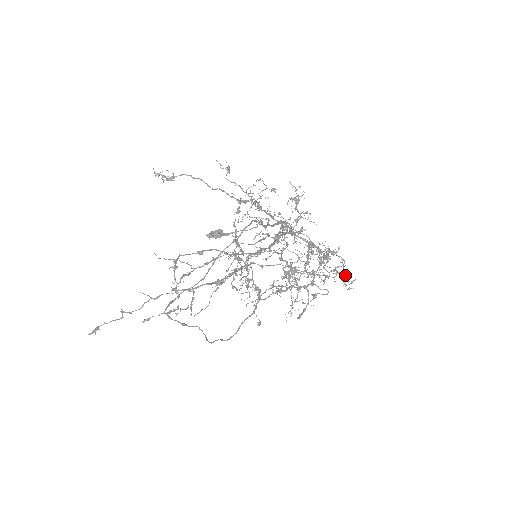
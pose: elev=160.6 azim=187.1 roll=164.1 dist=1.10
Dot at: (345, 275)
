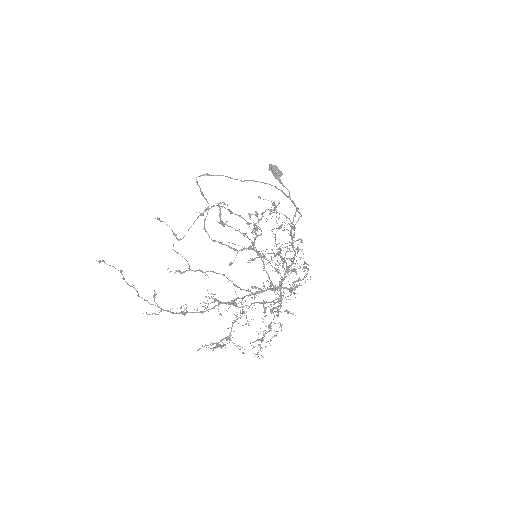
Dot at: occluded
